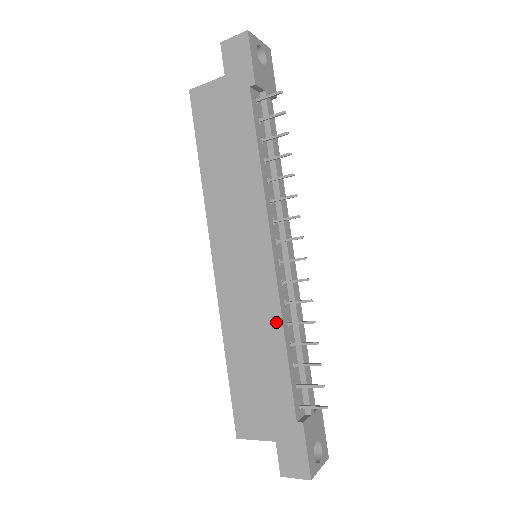
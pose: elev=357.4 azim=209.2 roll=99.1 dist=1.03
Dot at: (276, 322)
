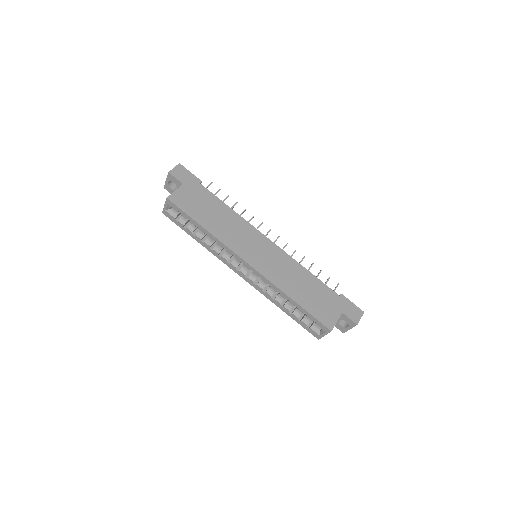
Dot at: (296, 265)
